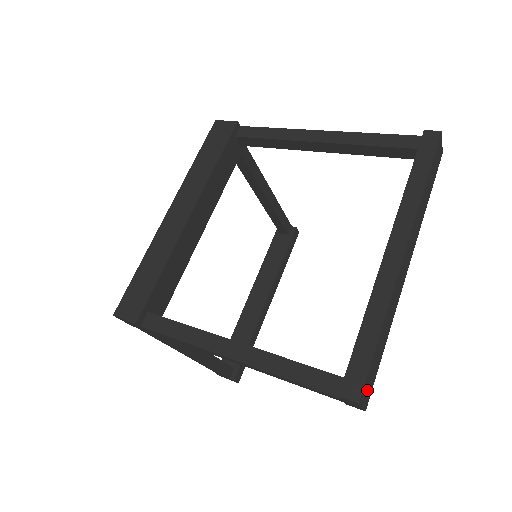
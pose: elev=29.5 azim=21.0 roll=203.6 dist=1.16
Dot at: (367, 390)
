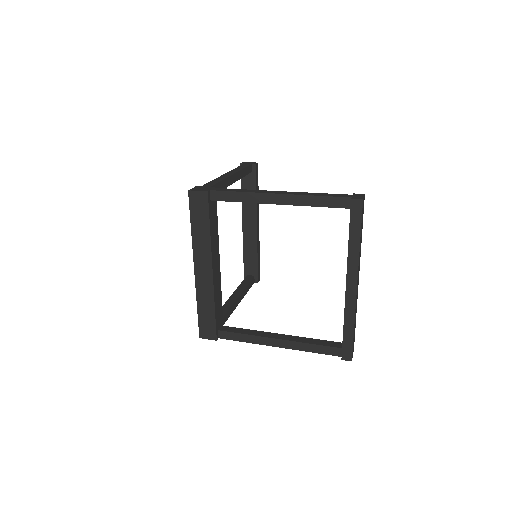
Dot at: (353, 349)
